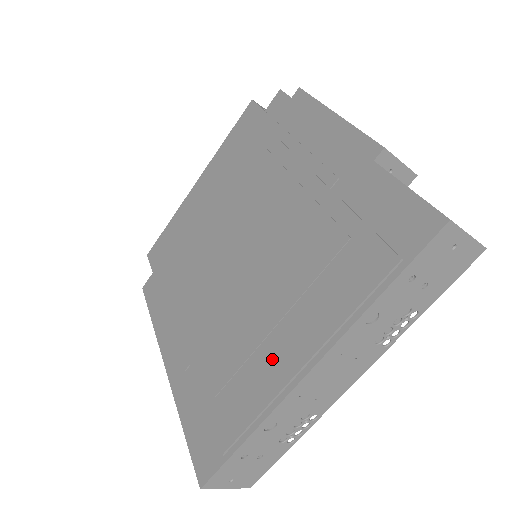
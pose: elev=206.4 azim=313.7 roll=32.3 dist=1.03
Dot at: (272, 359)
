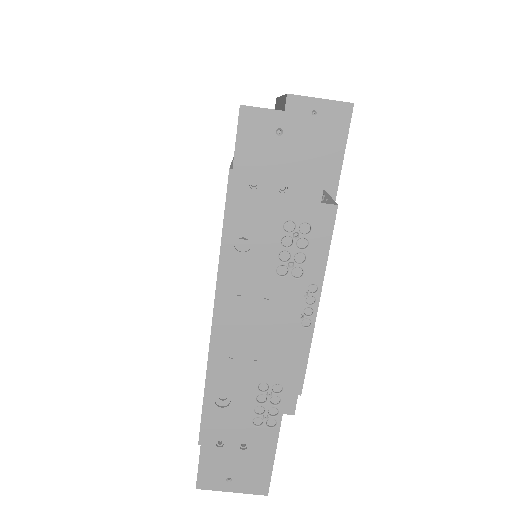
Dot at: occluded
